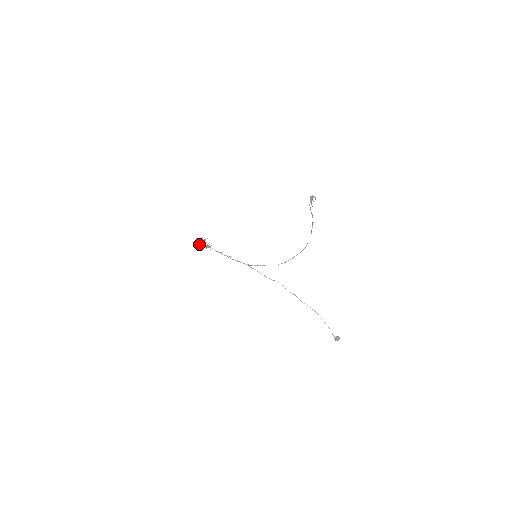
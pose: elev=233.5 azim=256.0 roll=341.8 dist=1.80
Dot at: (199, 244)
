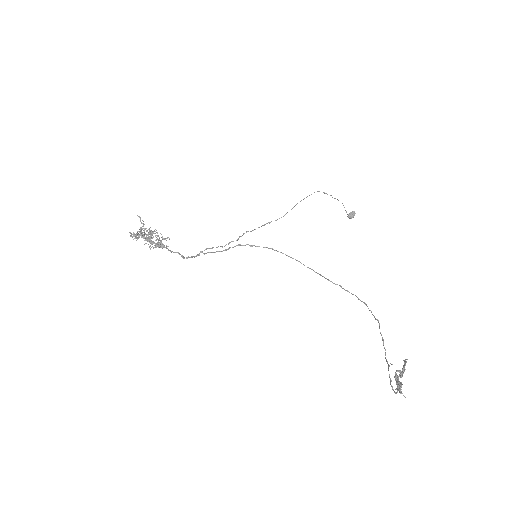
Dot at: (139, 234)
